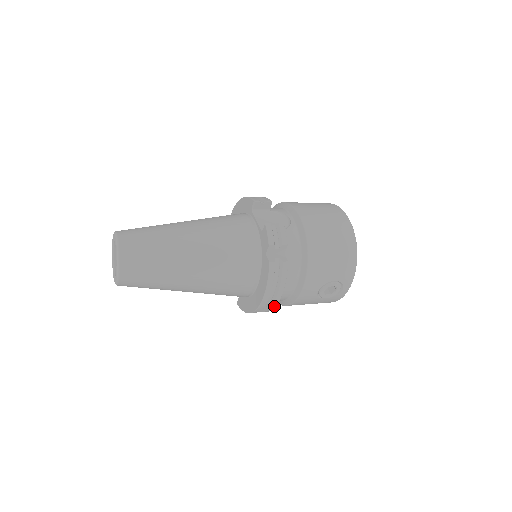
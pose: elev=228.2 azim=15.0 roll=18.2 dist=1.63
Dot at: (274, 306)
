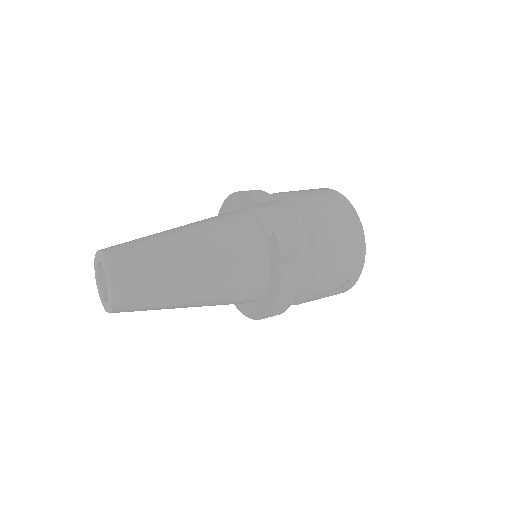
Dot at: (281, 313)
